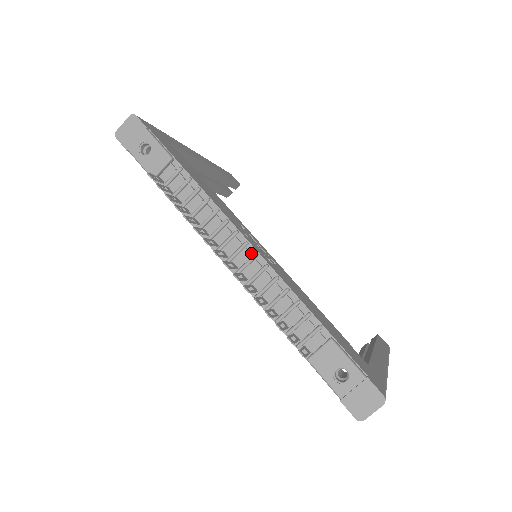
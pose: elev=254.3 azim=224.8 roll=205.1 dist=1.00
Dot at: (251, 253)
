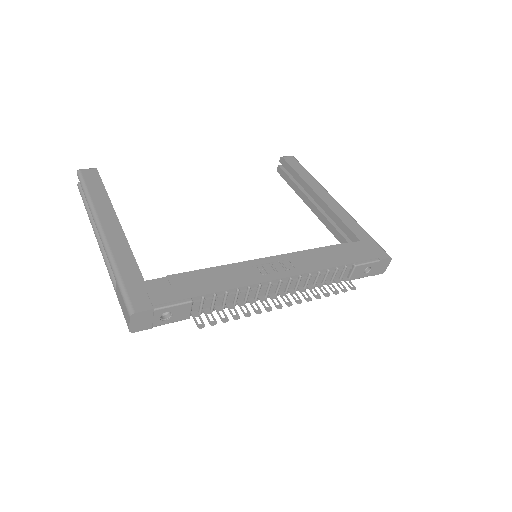
Dot at: (286, 280)
